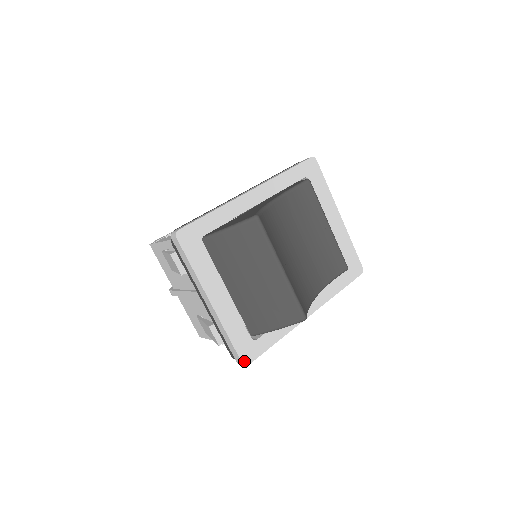
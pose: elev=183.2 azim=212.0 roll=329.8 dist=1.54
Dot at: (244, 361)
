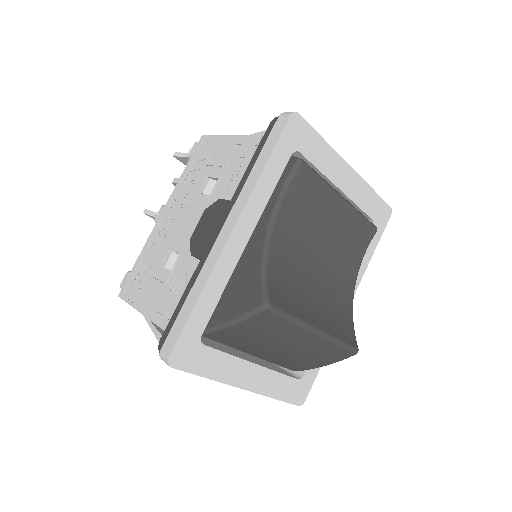
Dot at: (299, 403)
